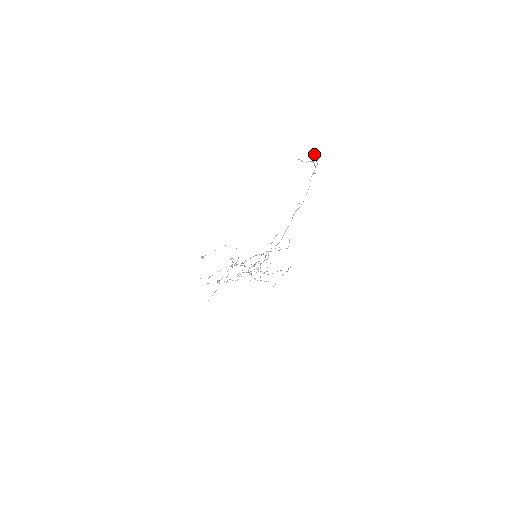
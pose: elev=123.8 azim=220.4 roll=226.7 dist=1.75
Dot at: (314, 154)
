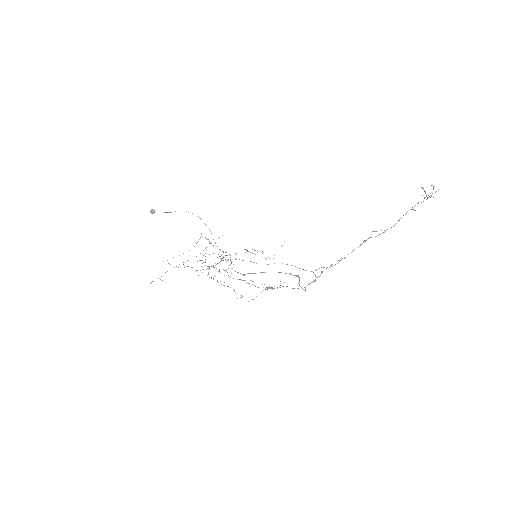
Dot at: (436, 191)
